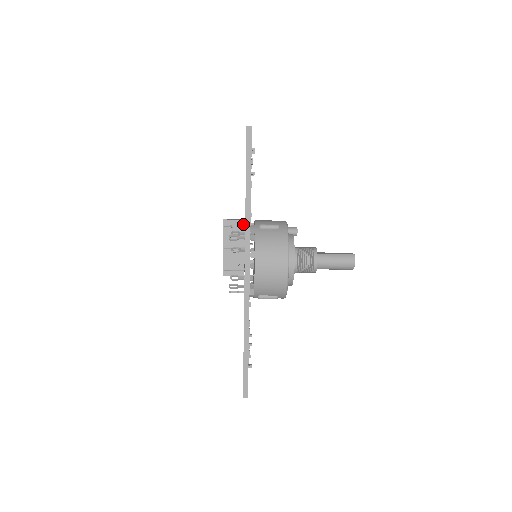
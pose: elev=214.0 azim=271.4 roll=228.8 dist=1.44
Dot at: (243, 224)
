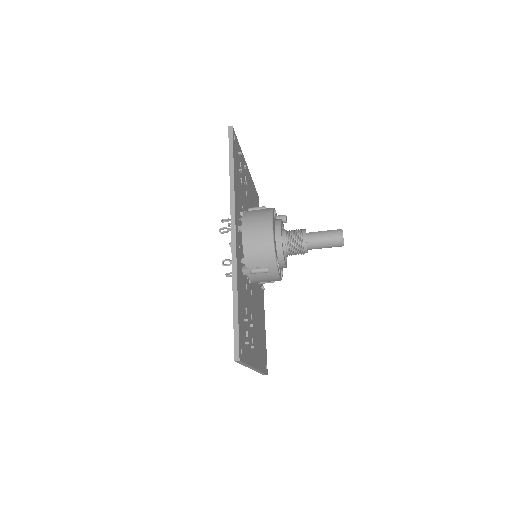
Dot at: occluded
